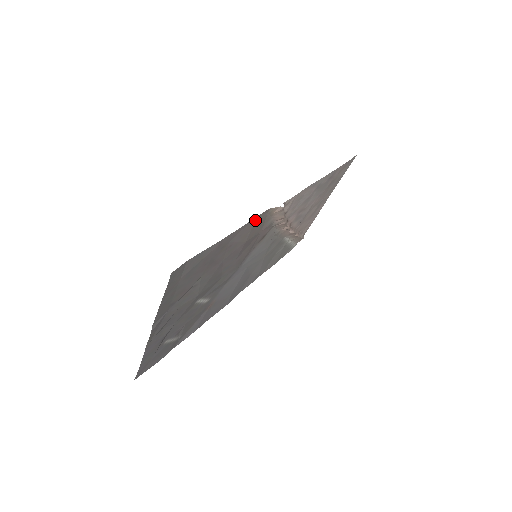
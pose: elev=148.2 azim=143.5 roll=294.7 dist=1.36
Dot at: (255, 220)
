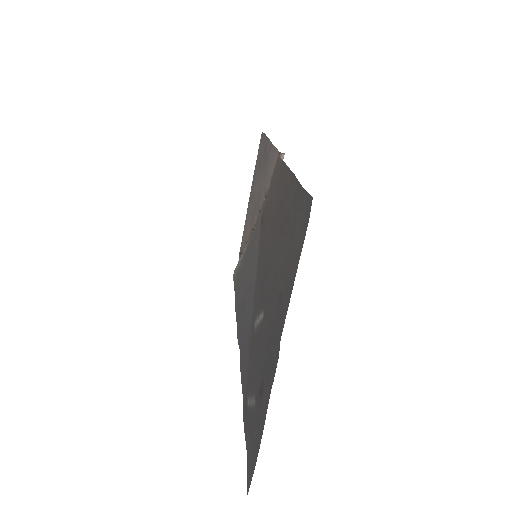
Dot at: (280, 166)
